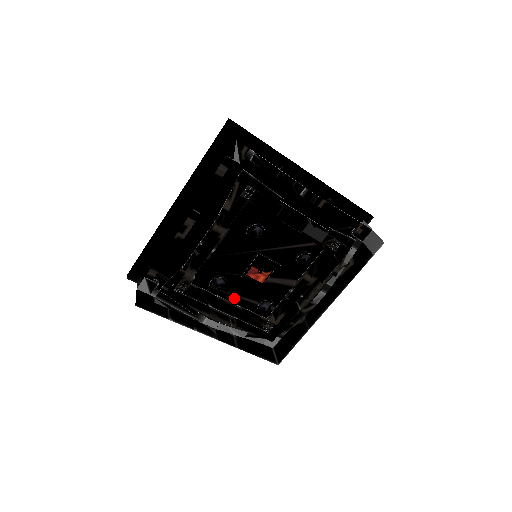
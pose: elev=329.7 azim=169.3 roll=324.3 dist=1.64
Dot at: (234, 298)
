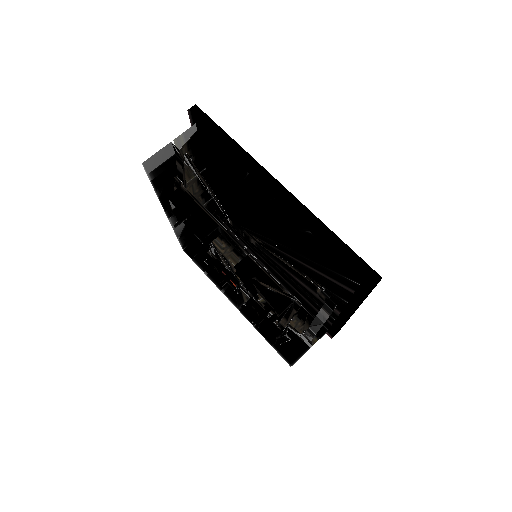
Dot at: (283, 279)
